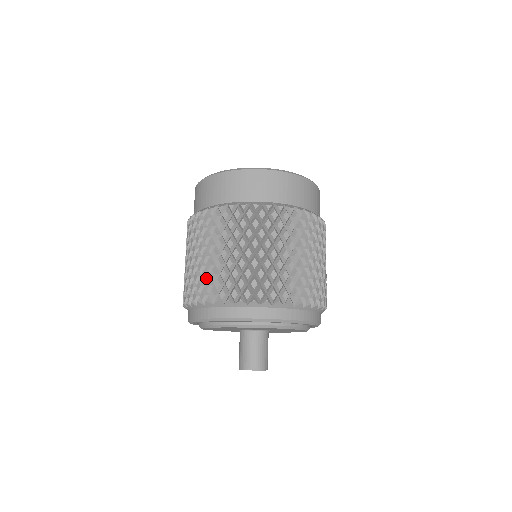
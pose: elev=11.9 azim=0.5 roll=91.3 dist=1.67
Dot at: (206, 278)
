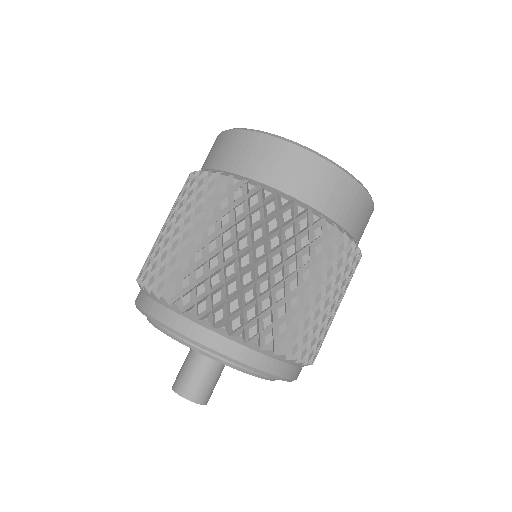
Dot at: occluded
